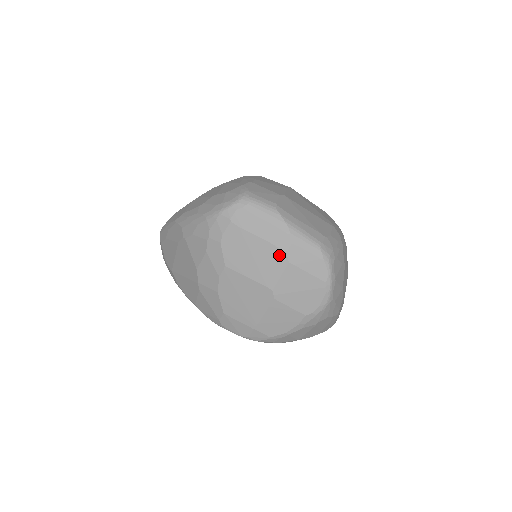
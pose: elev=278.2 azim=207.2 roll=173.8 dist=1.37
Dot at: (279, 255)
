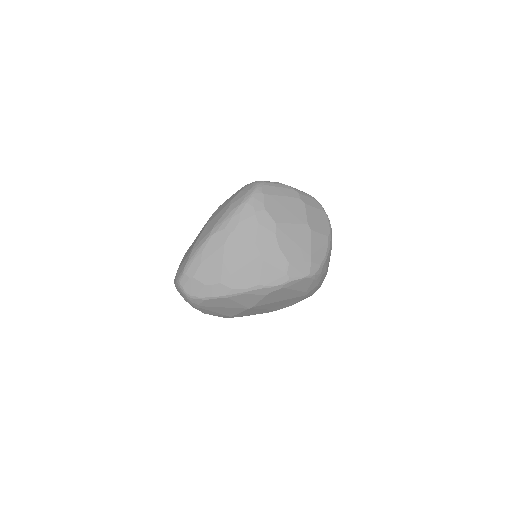
Dot at: (298, 202)
